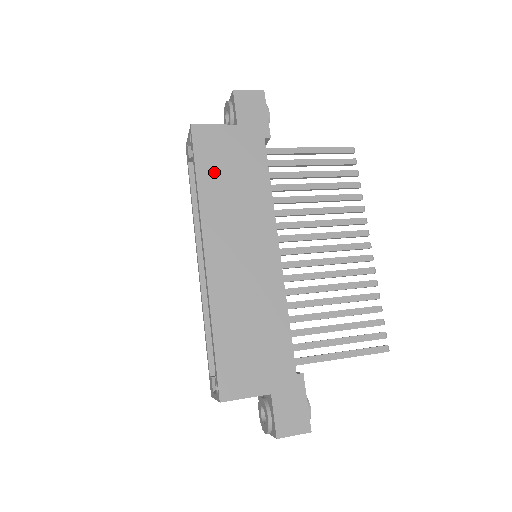
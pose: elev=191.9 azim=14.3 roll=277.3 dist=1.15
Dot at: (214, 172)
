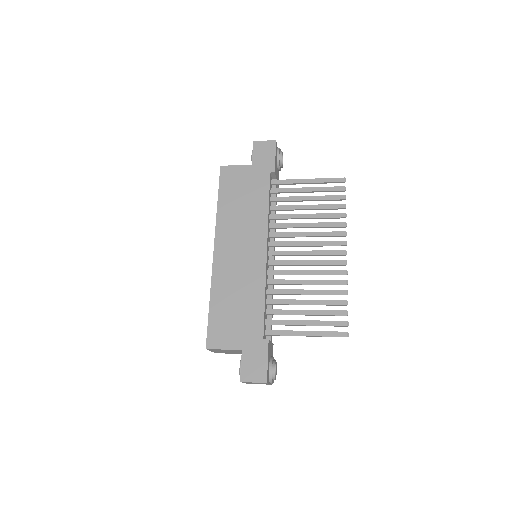
Dot at: (230, 197)
